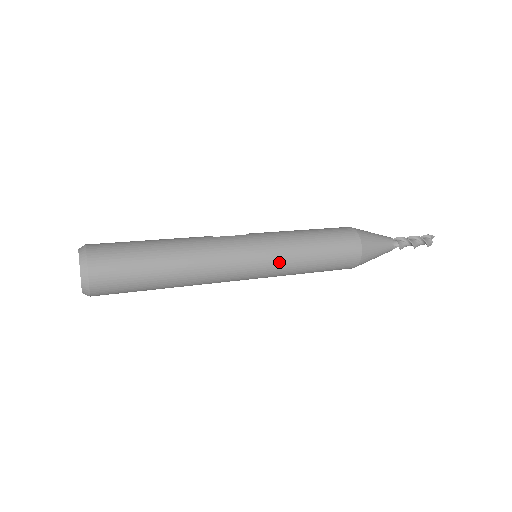
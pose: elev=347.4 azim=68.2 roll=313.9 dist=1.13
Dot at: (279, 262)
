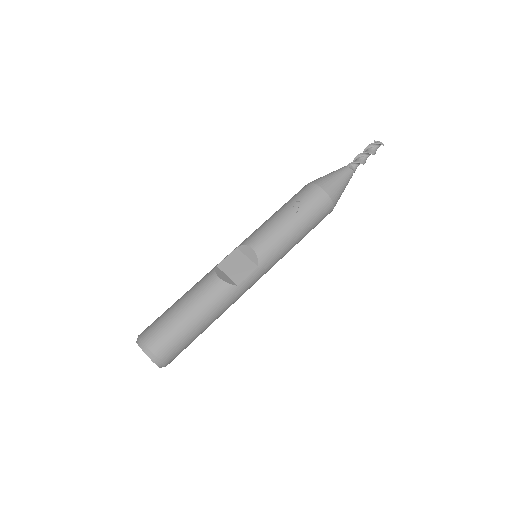
Dot at: occluded
